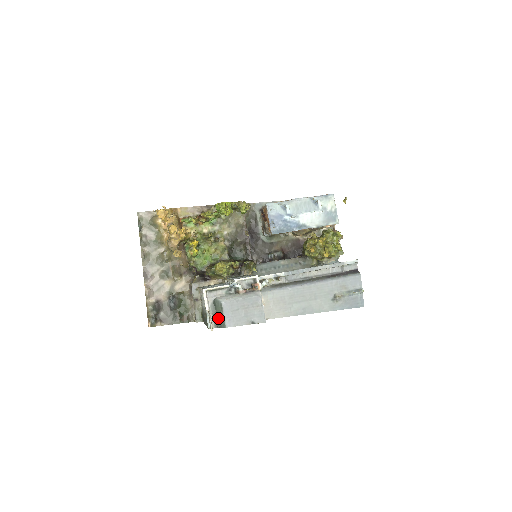
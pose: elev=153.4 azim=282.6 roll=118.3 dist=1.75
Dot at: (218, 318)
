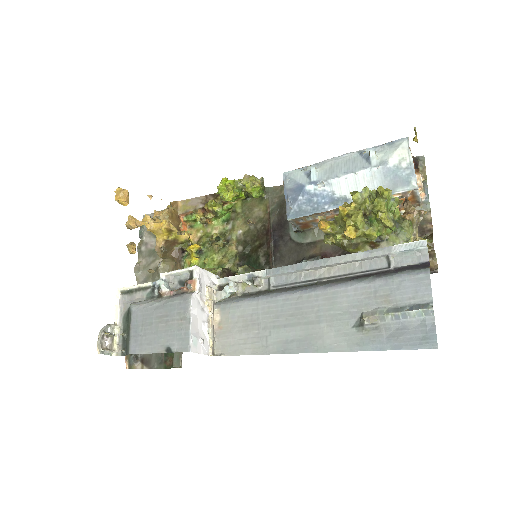
Dot at: (126, 338)
